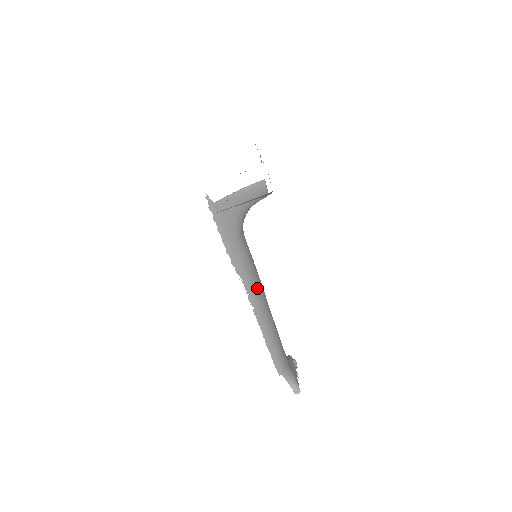
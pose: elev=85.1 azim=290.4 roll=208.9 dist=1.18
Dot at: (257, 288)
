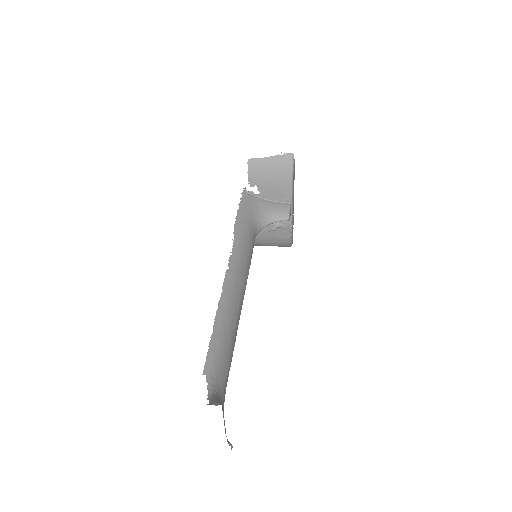
Dot at: (242, 263)
